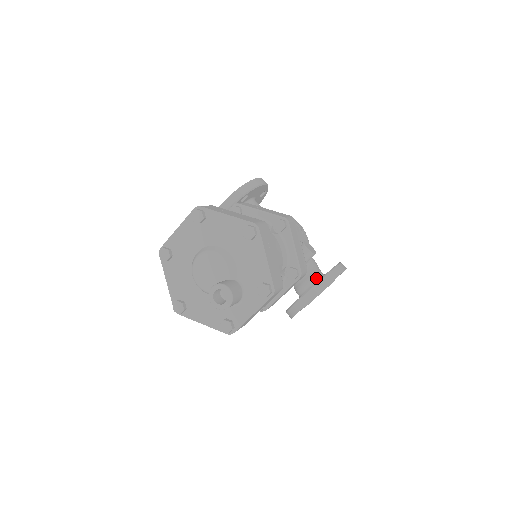
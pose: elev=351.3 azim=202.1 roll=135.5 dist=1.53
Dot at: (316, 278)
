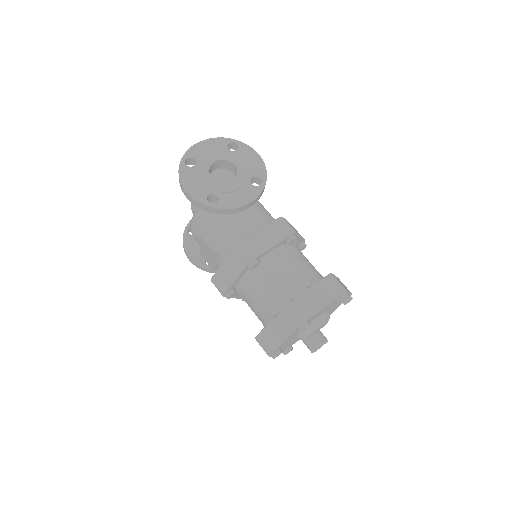
Dot at: occluded
